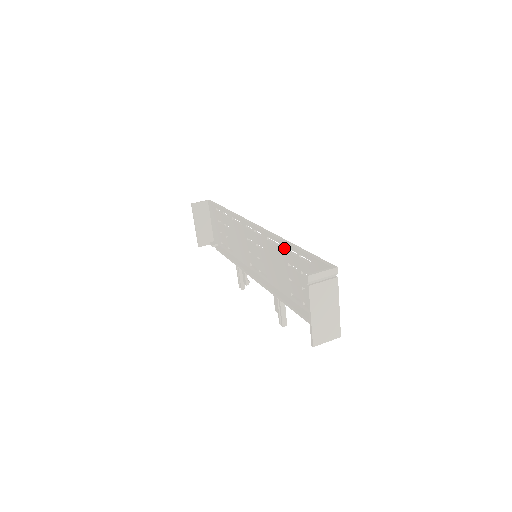
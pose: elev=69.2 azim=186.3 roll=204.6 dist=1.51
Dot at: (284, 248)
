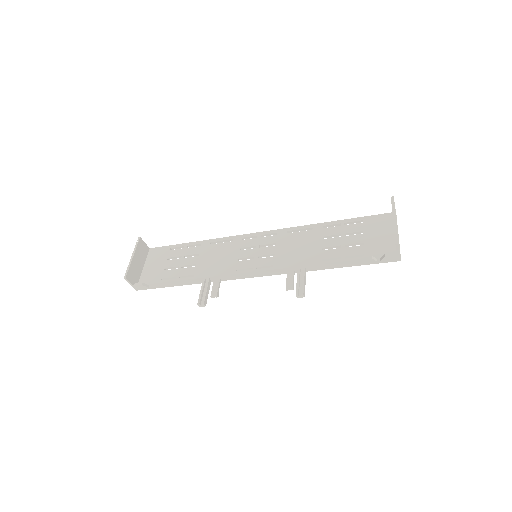
Dot at: (319, 228)
